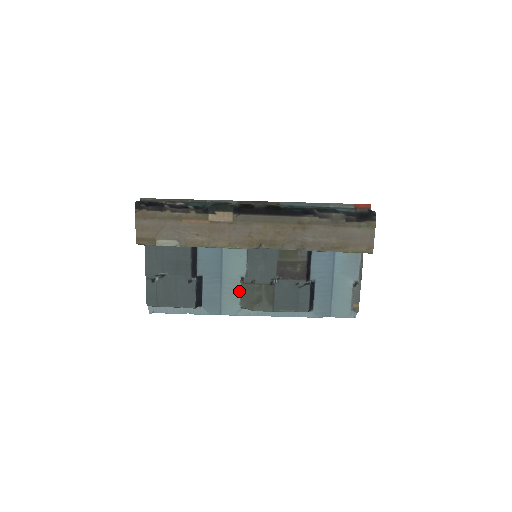
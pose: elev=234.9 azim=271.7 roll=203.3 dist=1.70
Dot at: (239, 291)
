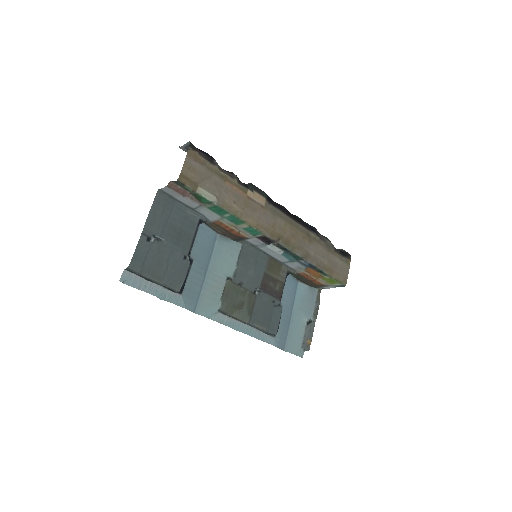
Dot at: (221, 291)
